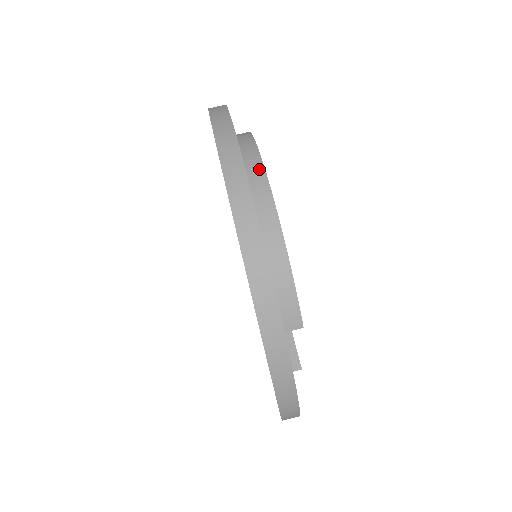
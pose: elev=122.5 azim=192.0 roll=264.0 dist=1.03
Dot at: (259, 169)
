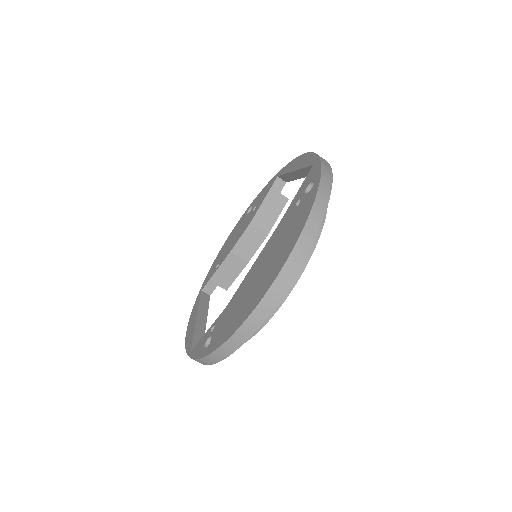
Dot at: (279, 302)
